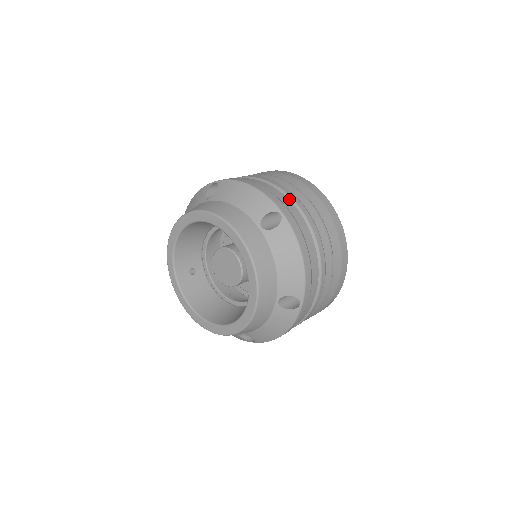
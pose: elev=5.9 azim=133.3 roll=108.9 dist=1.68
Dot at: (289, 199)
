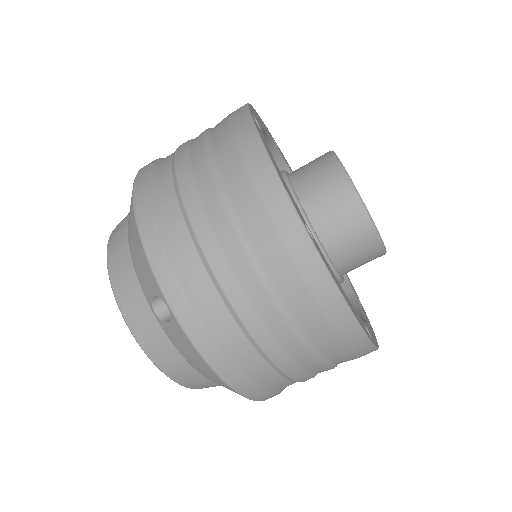
Dot at: (201, 258)
